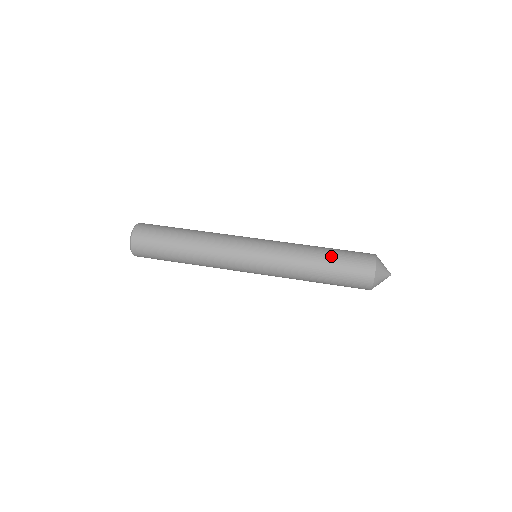
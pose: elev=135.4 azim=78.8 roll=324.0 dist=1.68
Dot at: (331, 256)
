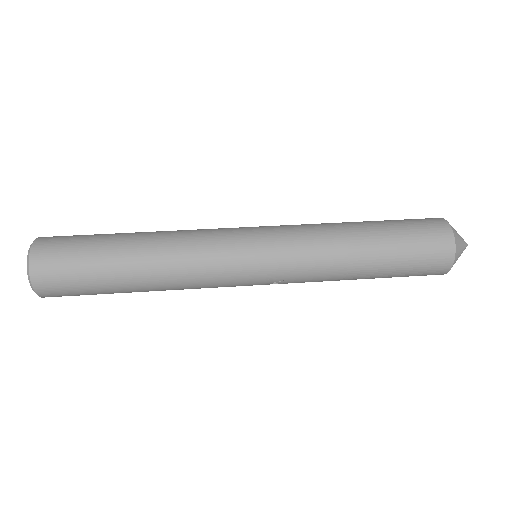
Dot at: (376, 221)
